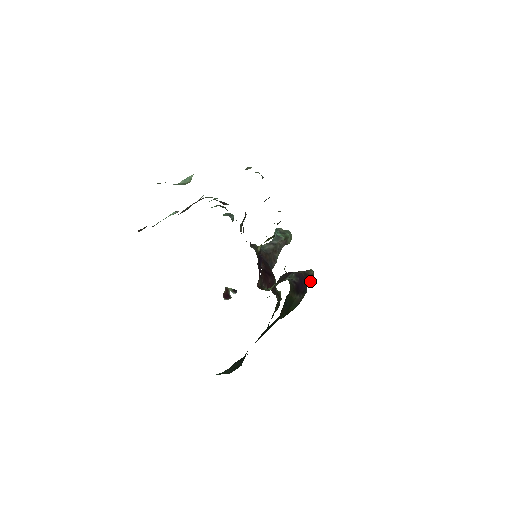
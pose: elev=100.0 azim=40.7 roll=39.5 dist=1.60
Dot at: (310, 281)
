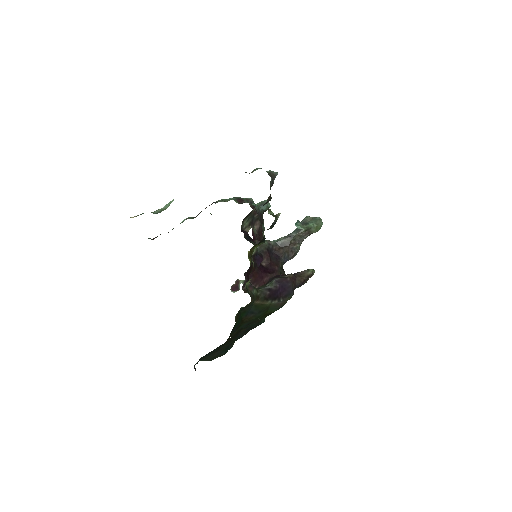
Dot at: (303, 282)
